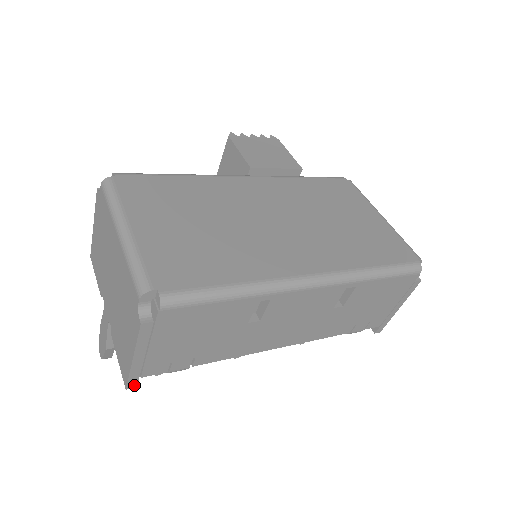
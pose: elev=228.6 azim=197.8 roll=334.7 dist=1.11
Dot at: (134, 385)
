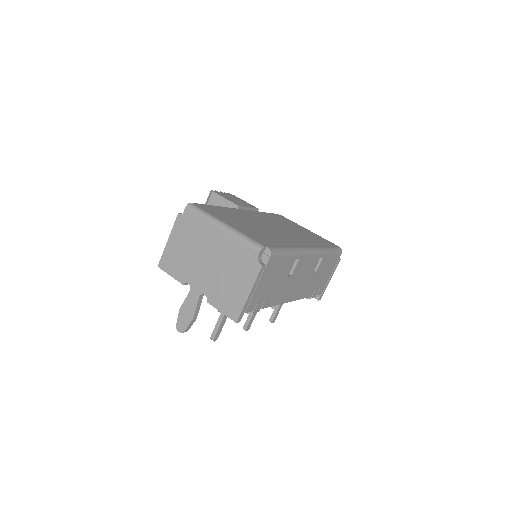
Dot at: (240, 320)
